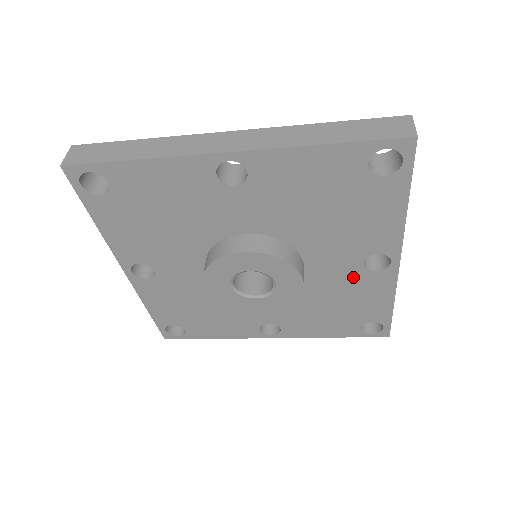
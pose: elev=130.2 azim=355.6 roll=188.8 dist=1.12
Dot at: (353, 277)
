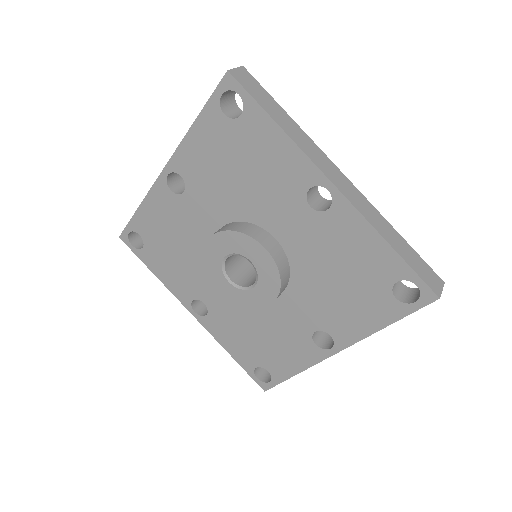
Dot at: (319, 229)
